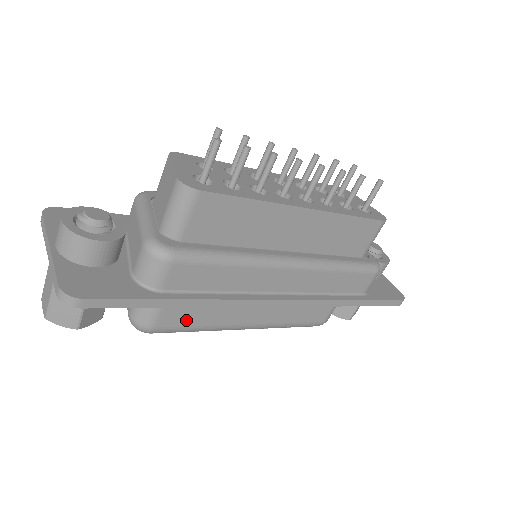
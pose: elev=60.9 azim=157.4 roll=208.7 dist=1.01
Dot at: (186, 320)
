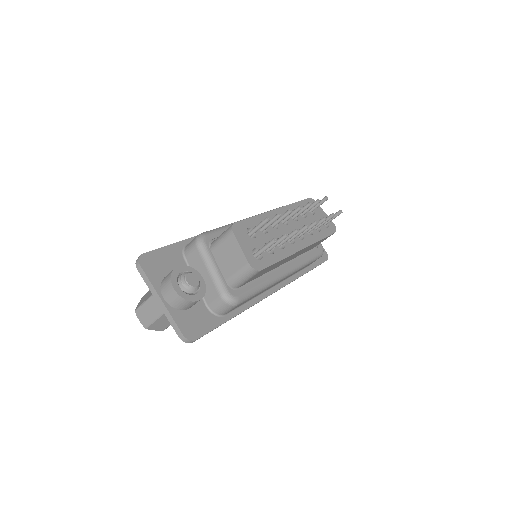
Dot at: occluded
